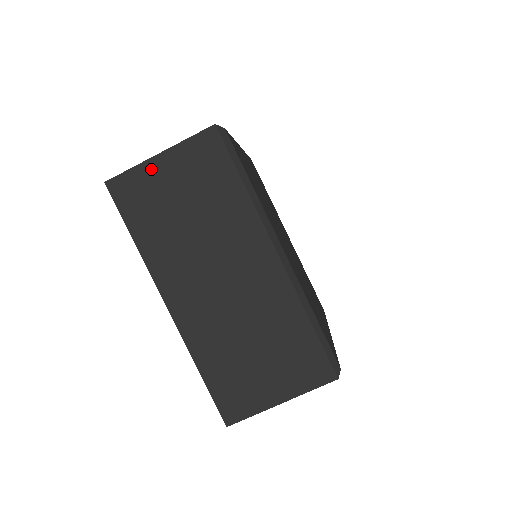
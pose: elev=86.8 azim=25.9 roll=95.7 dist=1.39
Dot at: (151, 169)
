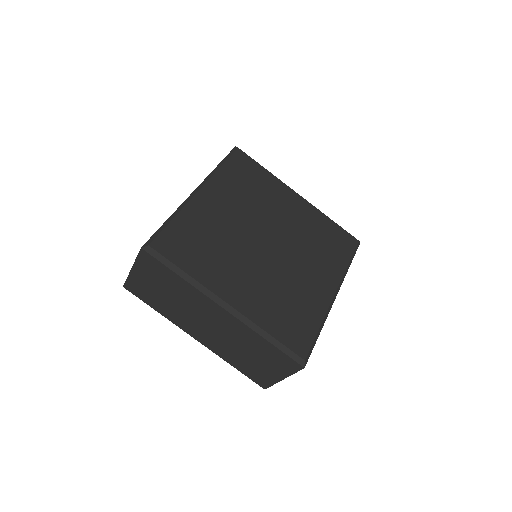
Dot at: occluded
